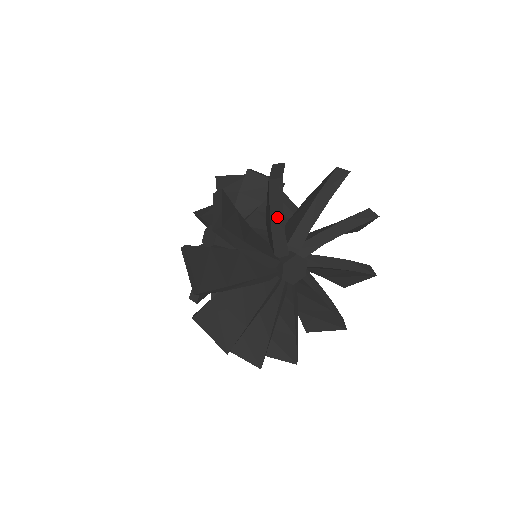
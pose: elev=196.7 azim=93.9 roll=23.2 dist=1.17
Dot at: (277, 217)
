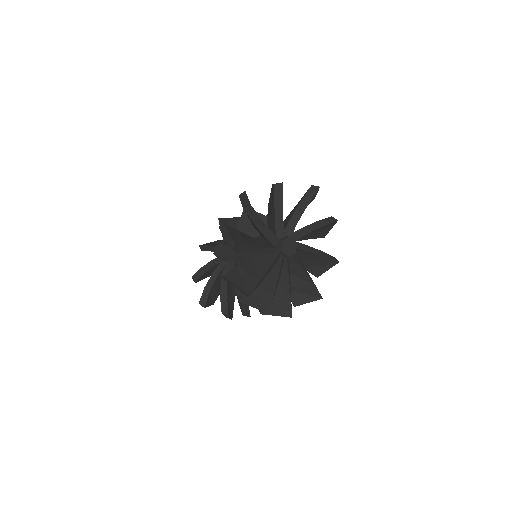
Dot at: (279, 209)
